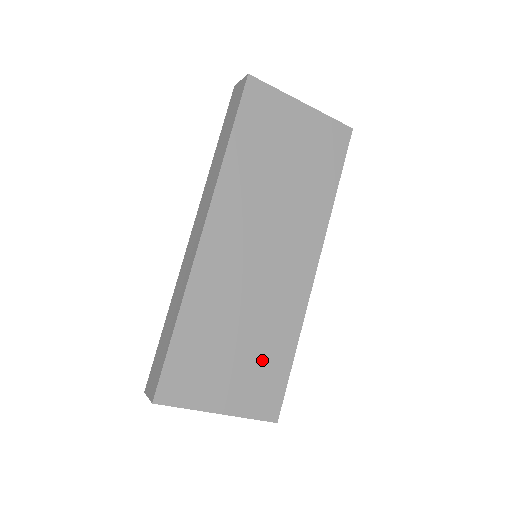
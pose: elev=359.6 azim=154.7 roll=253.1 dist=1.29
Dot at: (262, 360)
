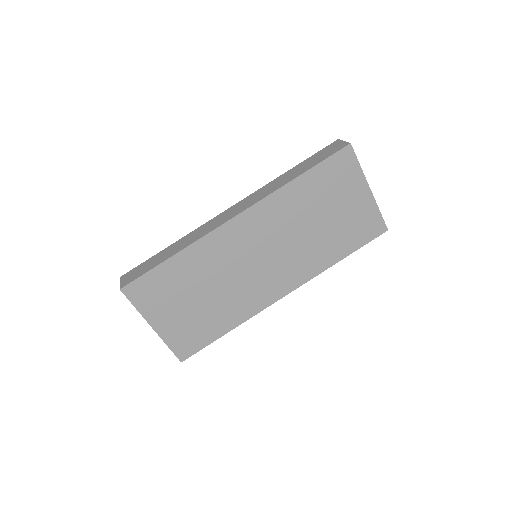
Dot at: (204, 320)
